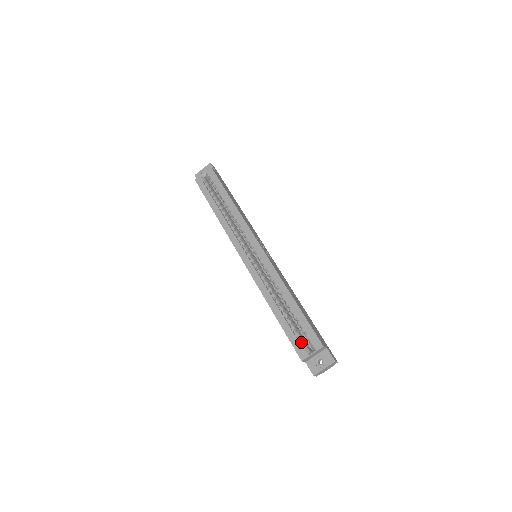
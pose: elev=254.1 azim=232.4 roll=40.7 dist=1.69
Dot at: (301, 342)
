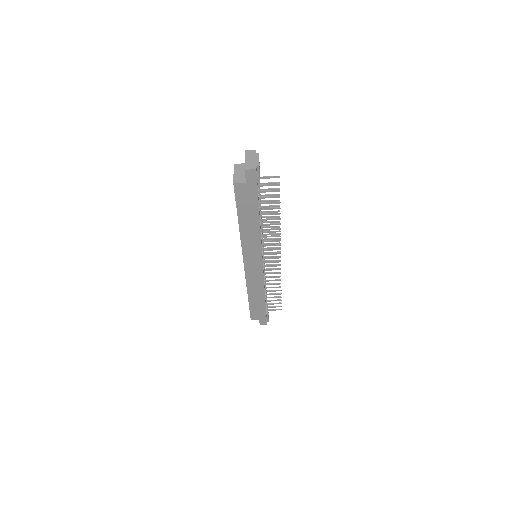
Dot at: occluded
